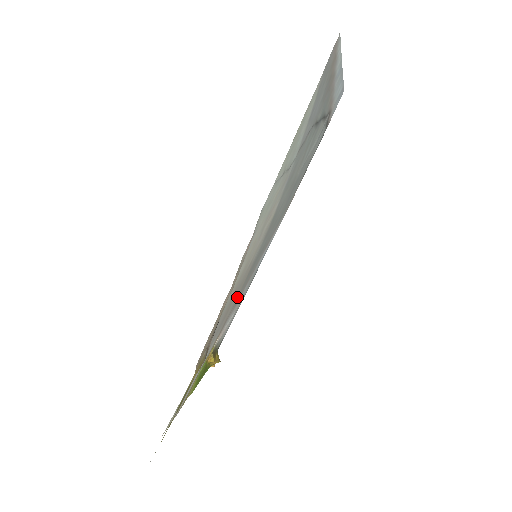
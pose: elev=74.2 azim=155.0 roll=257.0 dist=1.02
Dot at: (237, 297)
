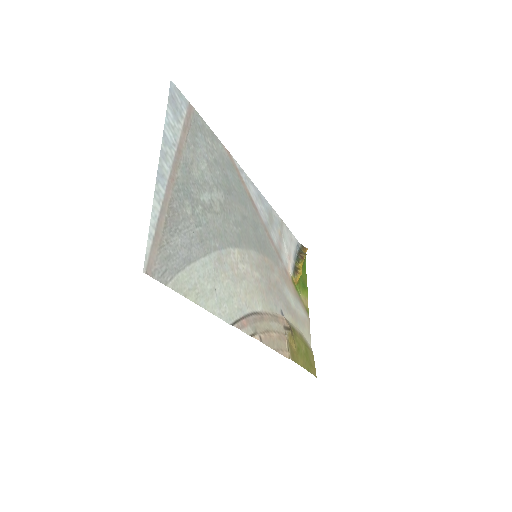
Dot at: (273, 262)
